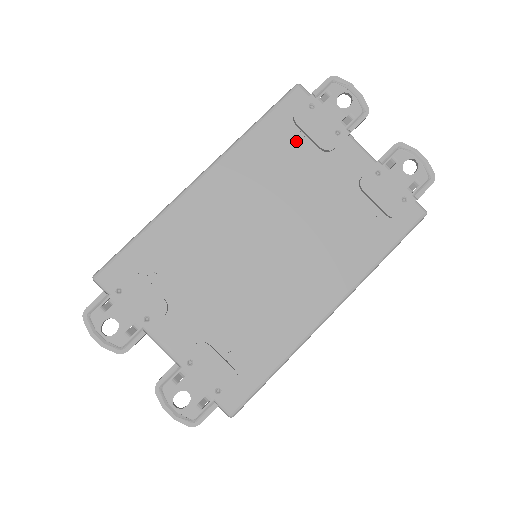
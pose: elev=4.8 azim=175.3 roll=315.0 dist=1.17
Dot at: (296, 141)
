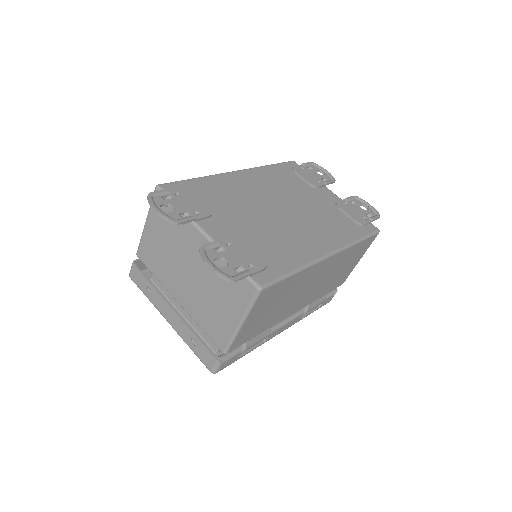
Dot at: (295, 178)
